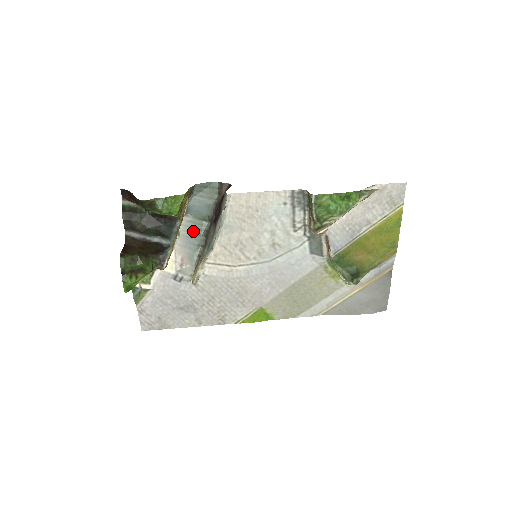
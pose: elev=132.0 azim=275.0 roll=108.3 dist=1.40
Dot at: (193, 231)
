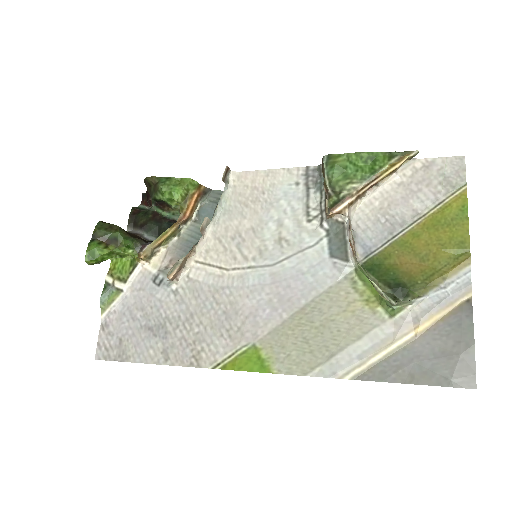
Dot at: (196, 236)
